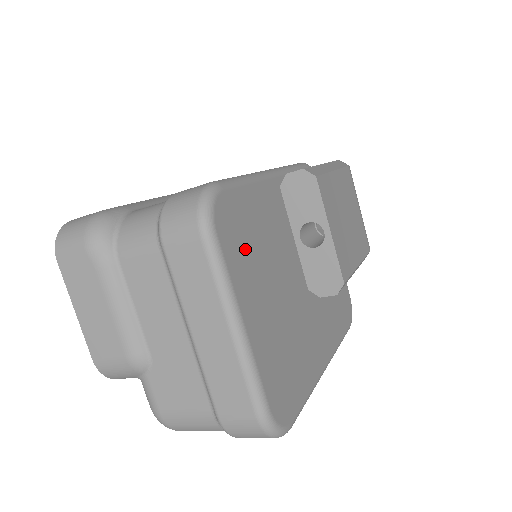
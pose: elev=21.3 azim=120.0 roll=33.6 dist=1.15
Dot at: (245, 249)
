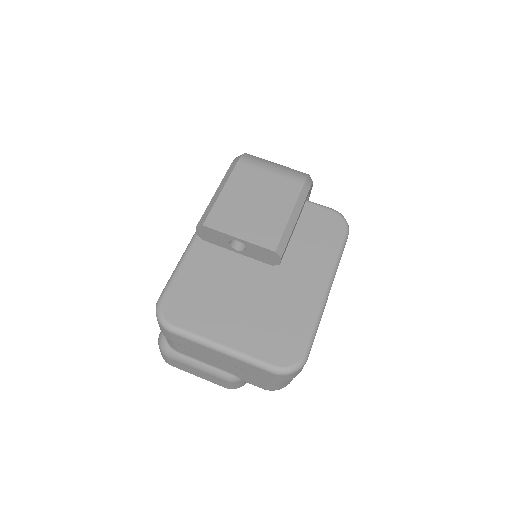
Dot at: (199, 308)
